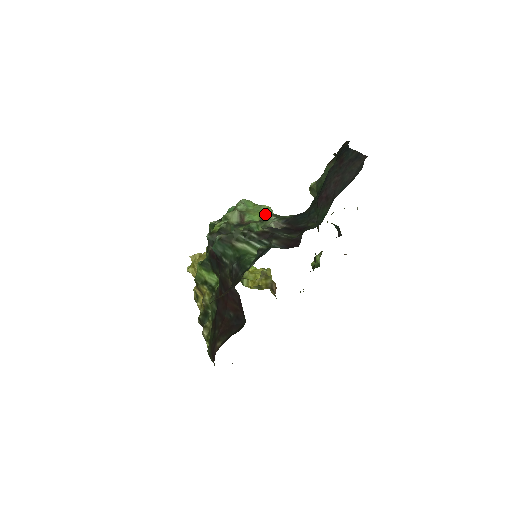
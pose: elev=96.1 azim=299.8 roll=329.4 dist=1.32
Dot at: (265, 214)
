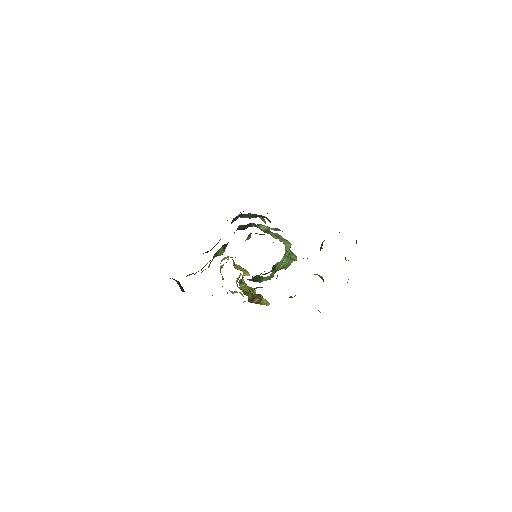
Dot at: occluded
